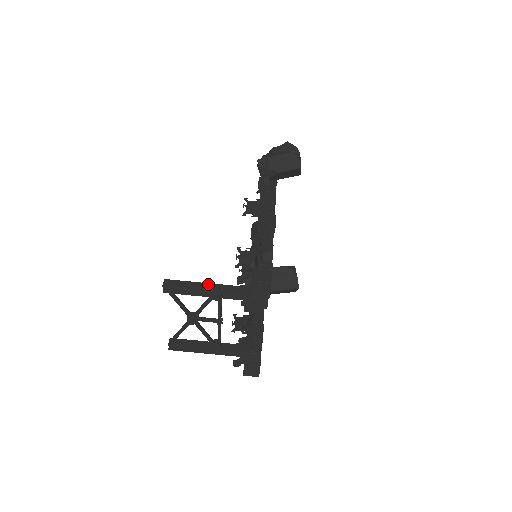
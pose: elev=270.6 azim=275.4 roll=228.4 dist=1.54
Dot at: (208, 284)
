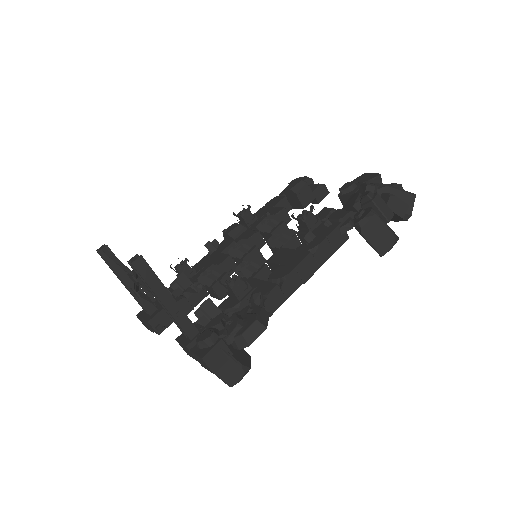
Dot at: (173, 300)
